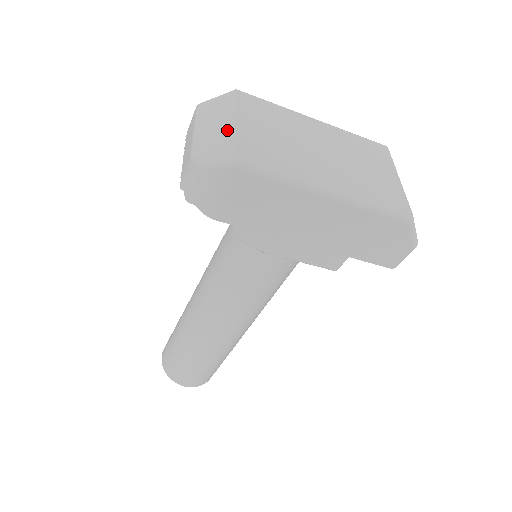
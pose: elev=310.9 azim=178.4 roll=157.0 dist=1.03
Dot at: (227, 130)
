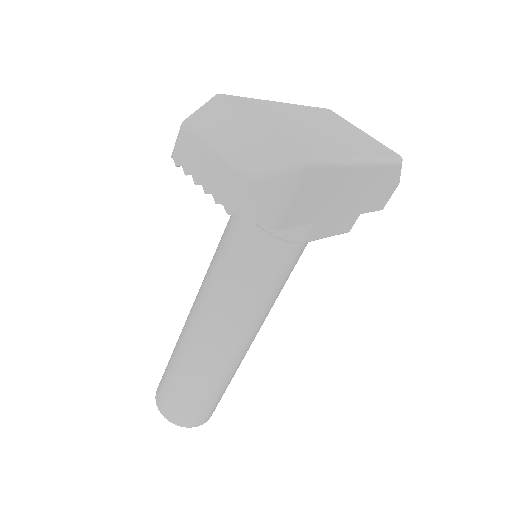
Dot at: (259, 135)
